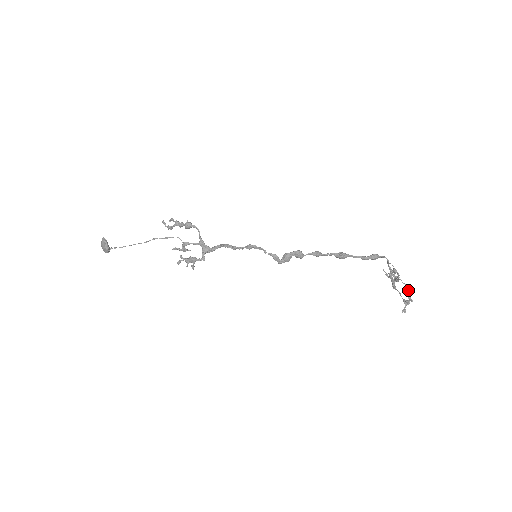
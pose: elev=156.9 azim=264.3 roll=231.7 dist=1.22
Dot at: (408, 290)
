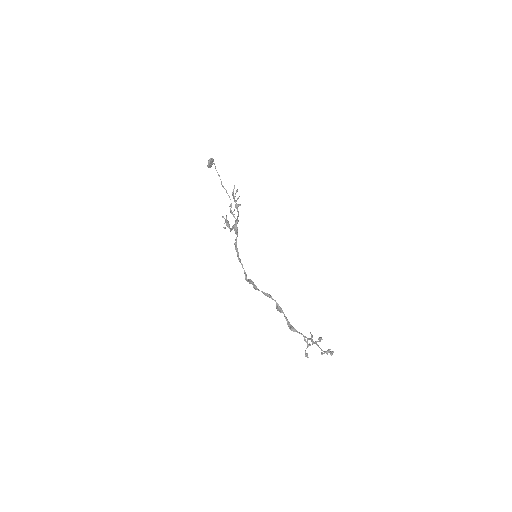
Dot at: (306, 355)
